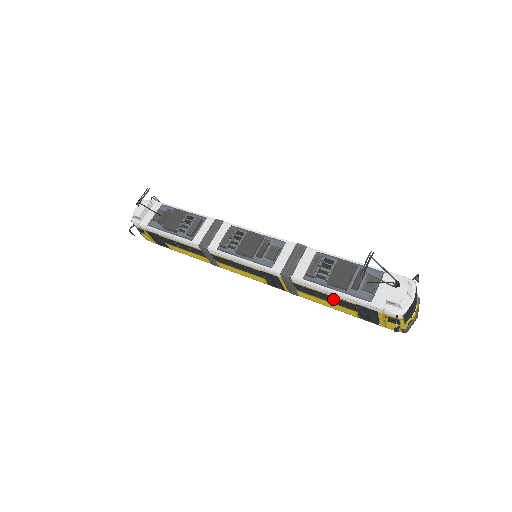
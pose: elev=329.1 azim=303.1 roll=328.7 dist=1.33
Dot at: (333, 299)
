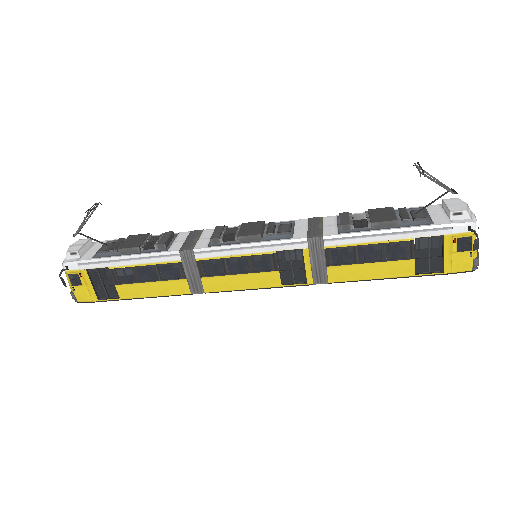
Dot at: (382, 249)
